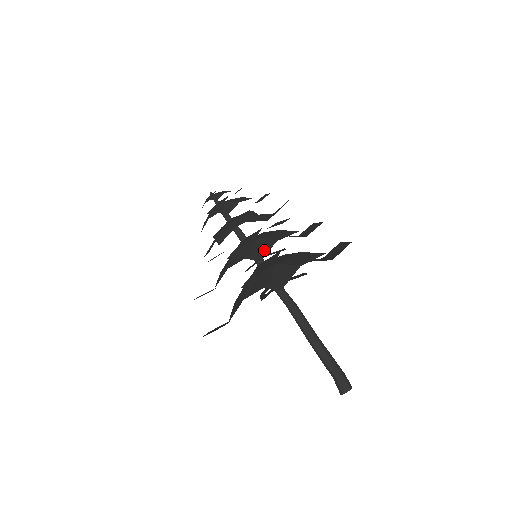
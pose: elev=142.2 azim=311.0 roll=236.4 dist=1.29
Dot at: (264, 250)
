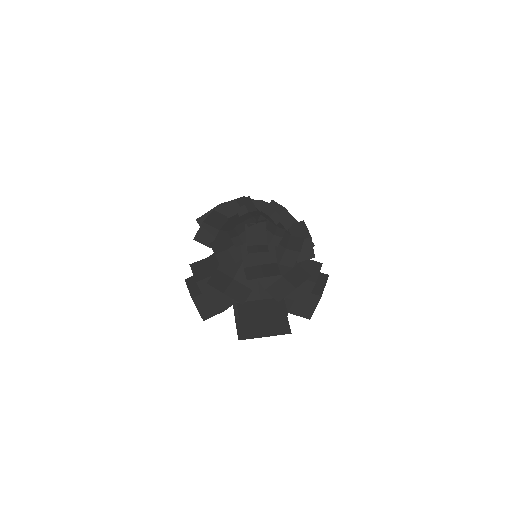
Dot at: occluded
